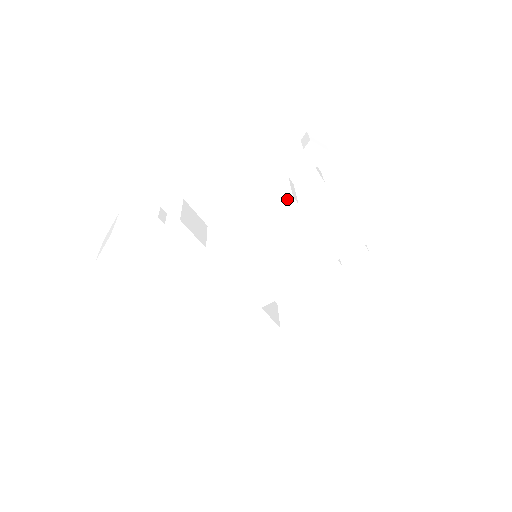
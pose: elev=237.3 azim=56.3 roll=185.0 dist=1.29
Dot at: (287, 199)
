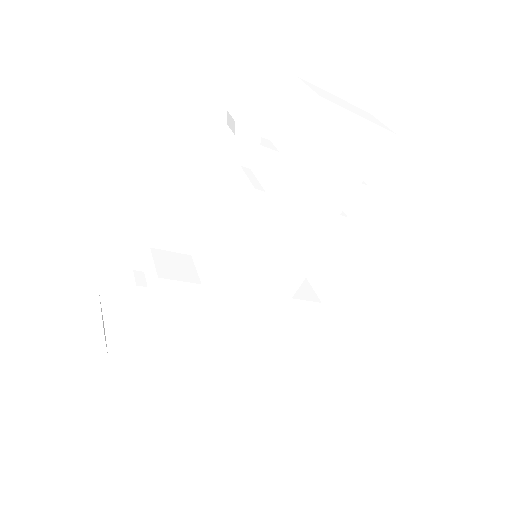
Dot at: (250, 194)
